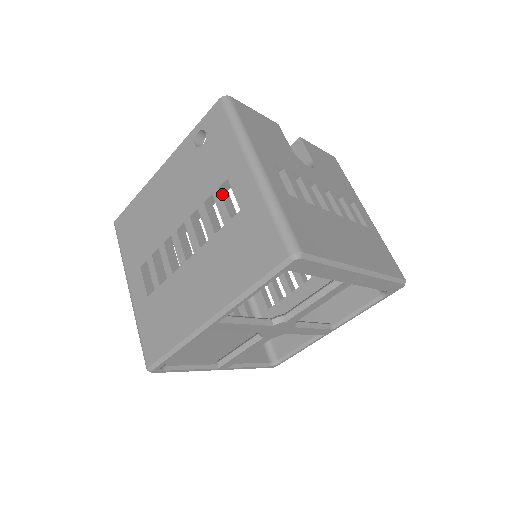
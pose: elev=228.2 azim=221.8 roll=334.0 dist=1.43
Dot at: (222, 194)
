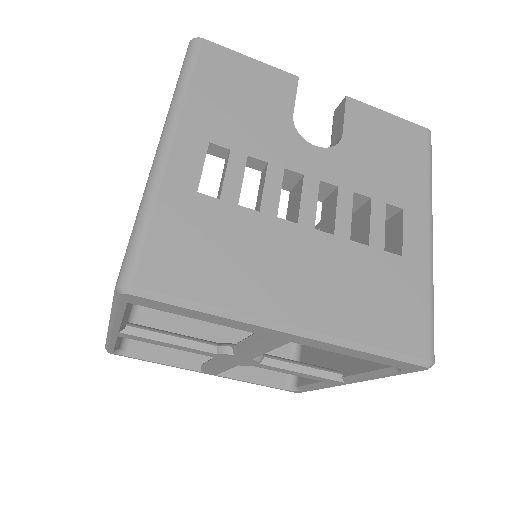
Dot at: occluded
